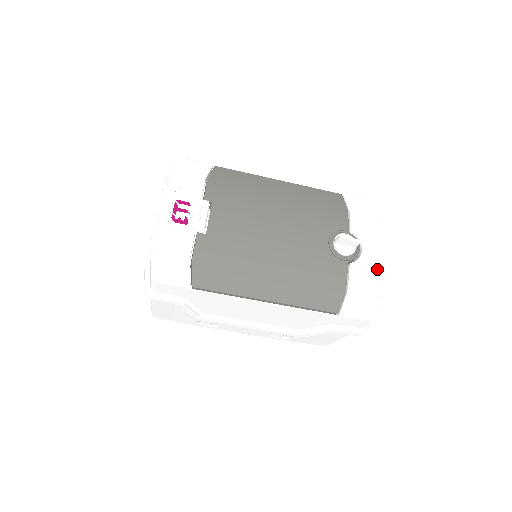
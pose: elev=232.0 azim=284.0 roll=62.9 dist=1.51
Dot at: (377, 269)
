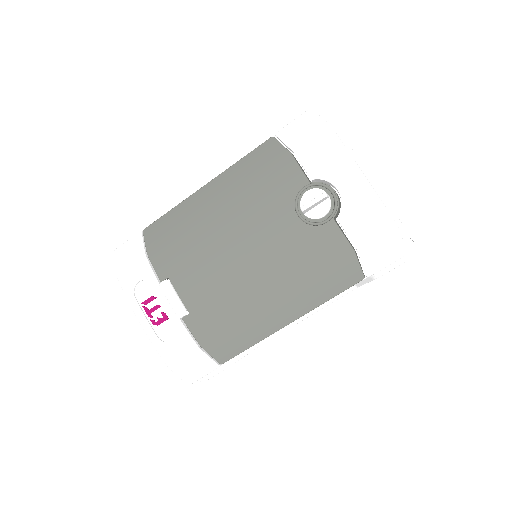
Dot at: (369, 198)
